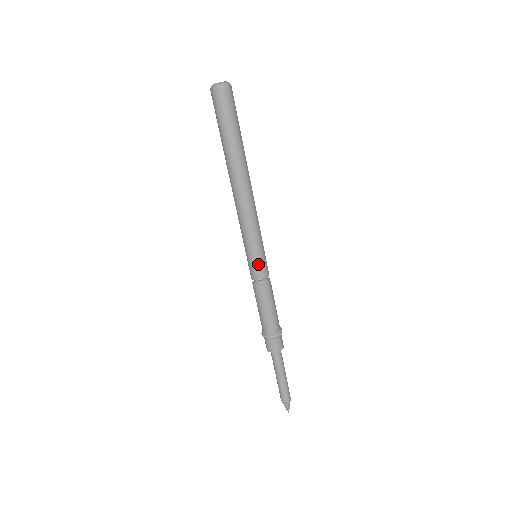
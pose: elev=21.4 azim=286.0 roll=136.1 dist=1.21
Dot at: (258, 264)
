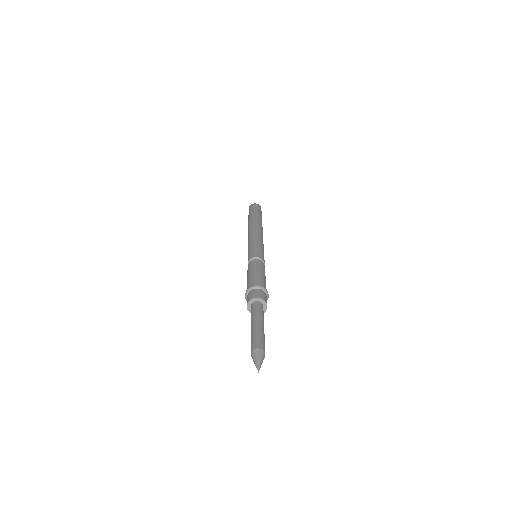
Dot at: (261, 252)
